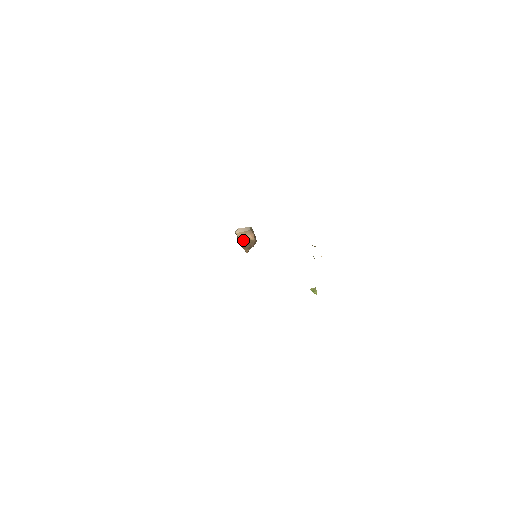
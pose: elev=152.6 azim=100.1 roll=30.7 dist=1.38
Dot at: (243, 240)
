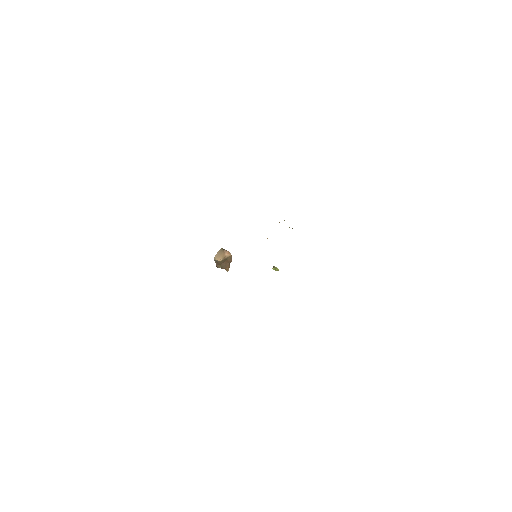
Dot at: (223, 262)
